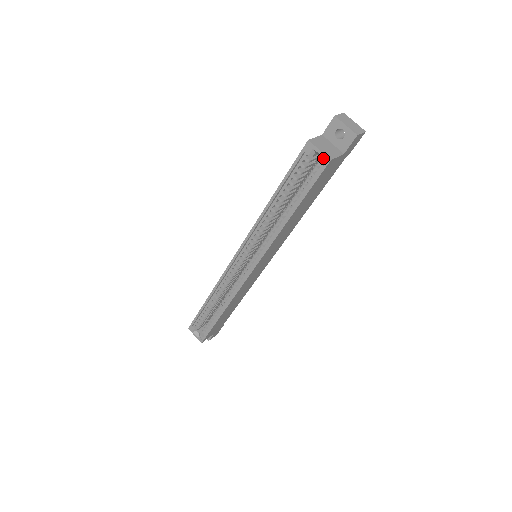
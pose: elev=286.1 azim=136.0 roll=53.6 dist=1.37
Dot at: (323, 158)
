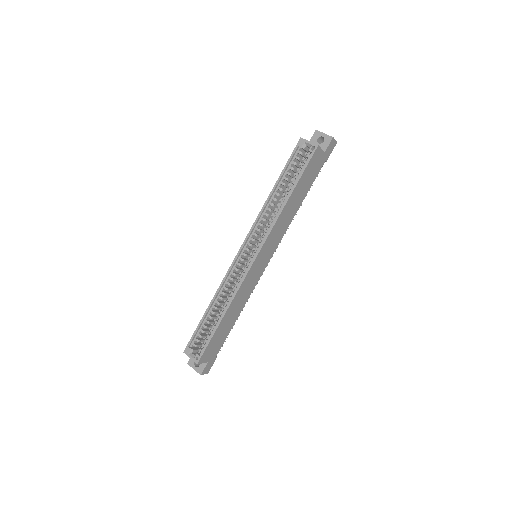
Dot at: (312, 146)
